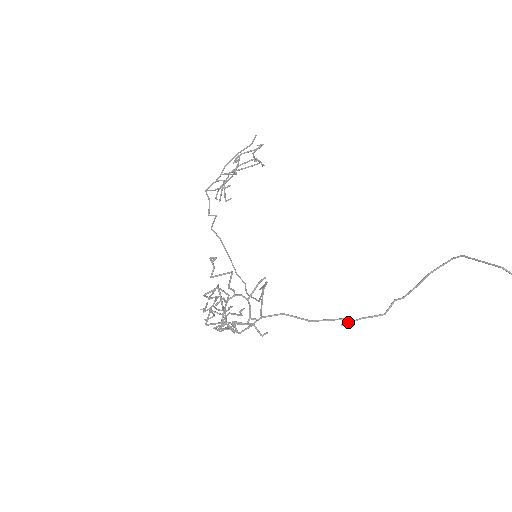
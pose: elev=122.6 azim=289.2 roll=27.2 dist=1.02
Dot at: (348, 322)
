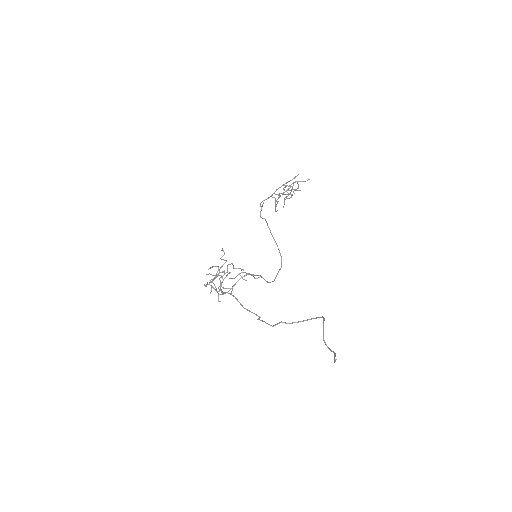
Dot at: occluded
